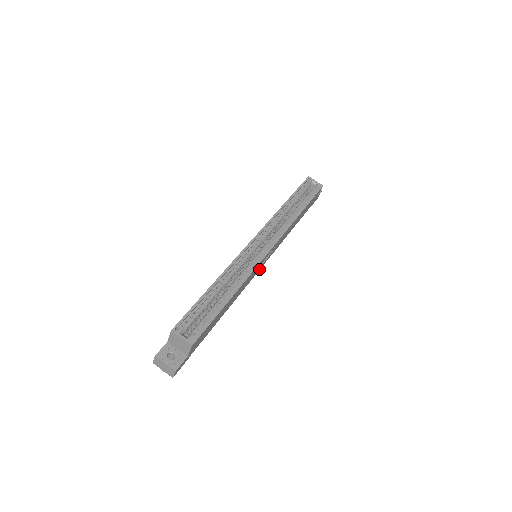
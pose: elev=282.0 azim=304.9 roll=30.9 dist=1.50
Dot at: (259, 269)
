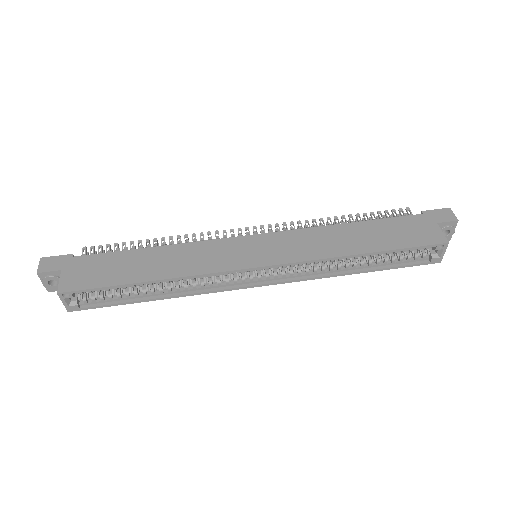
Dot at: occluded
